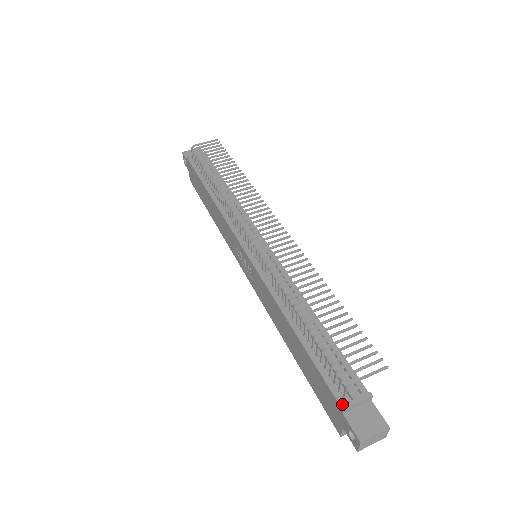
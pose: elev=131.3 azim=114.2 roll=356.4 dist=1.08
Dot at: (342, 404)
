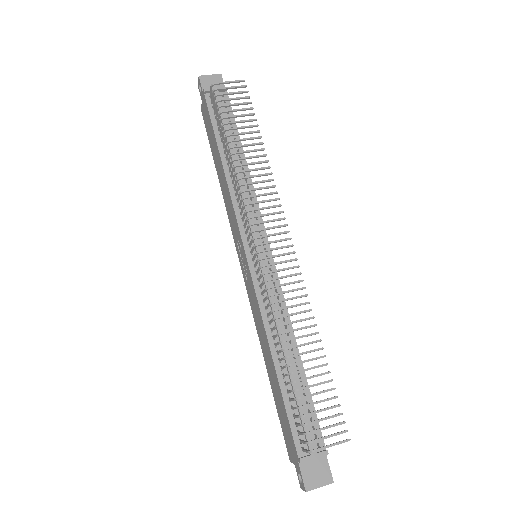
Dot at: (300, 455)
